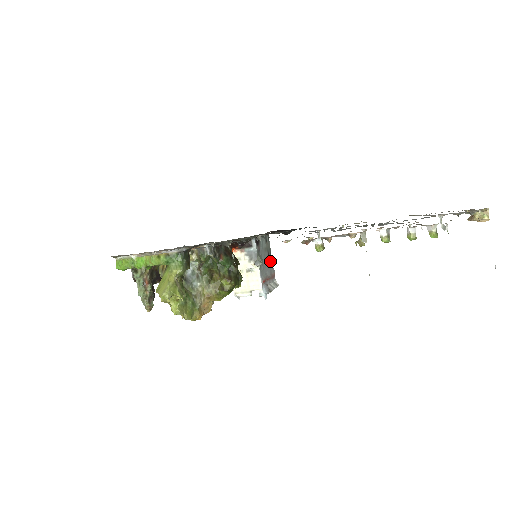
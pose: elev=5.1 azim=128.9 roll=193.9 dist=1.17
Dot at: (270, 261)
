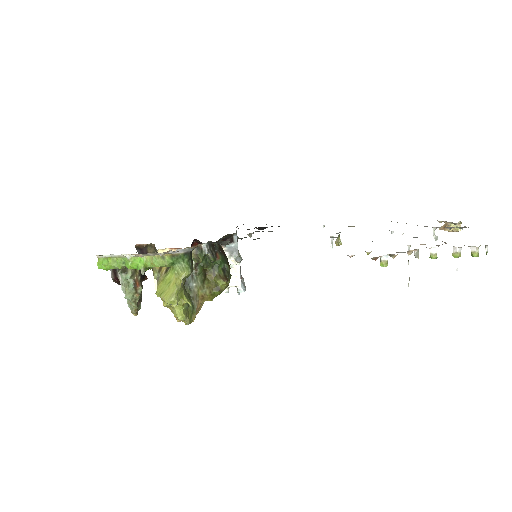
Dot at: occluded
